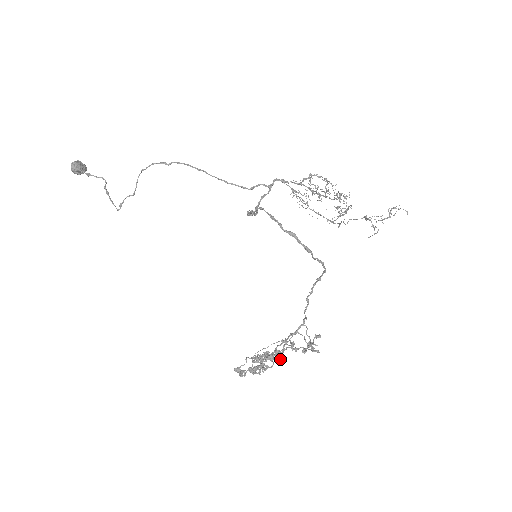
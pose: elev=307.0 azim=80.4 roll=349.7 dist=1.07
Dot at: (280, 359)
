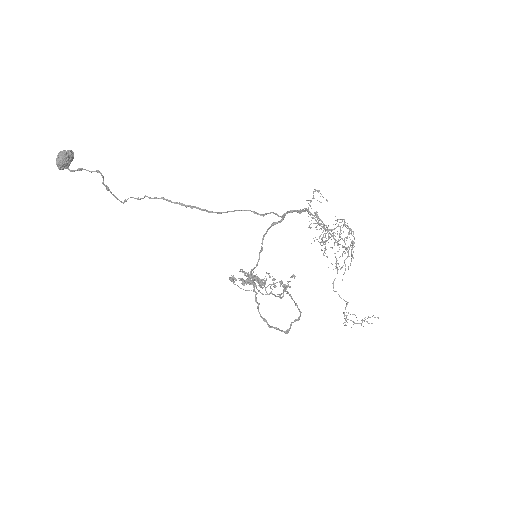
Dot at: (262, 281)
